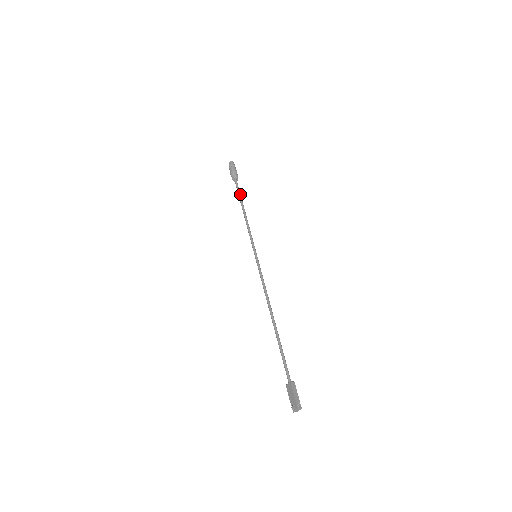
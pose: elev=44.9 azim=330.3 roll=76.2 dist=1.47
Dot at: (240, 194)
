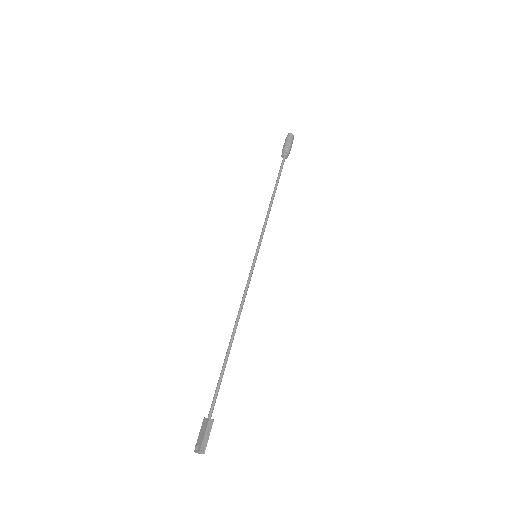
Dot at: occluded
